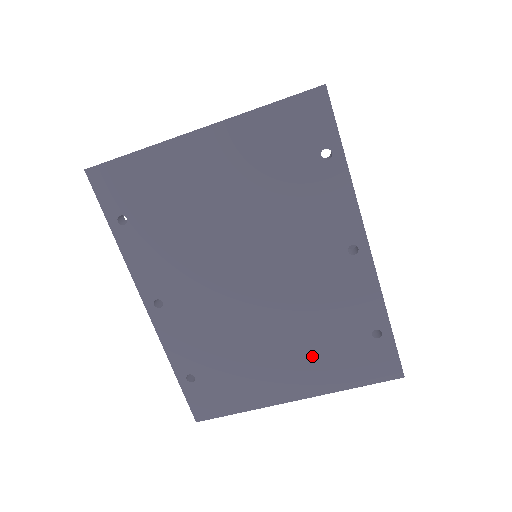
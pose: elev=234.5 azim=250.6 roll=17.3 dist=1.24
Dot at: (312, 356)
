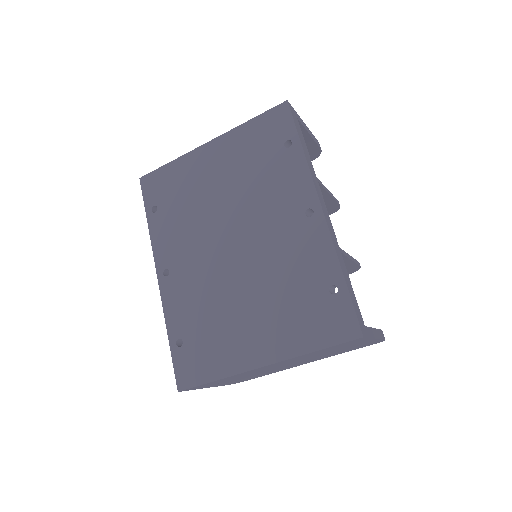
Dot at: (278, 316)
